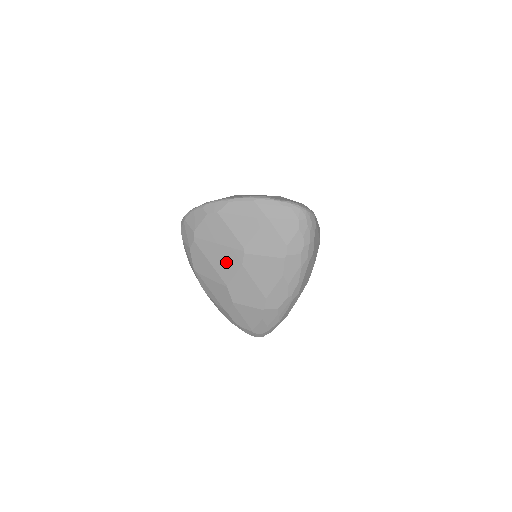
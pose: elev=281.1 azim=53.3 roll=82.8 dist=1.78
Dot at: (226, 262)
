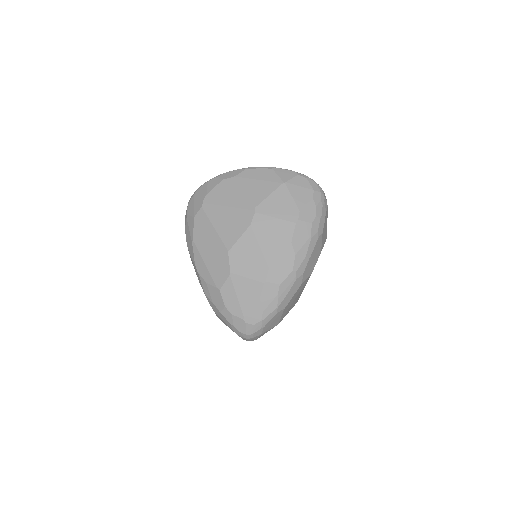
Dot at: (233, 224)
